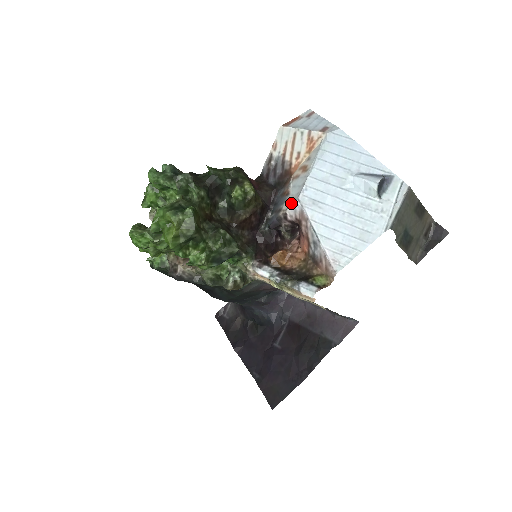
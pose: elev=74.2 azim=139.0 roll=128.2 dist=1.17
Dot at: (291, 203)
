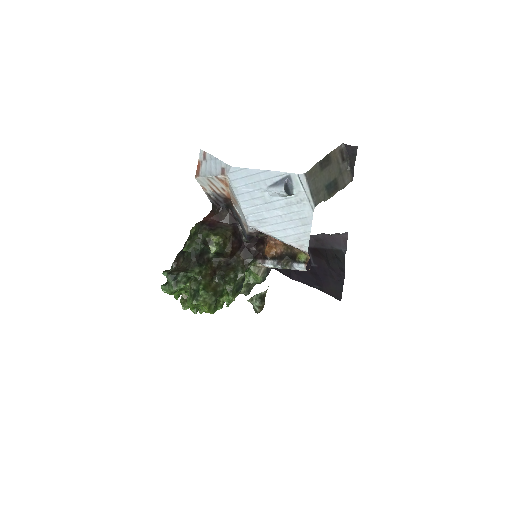
Dot at: (247, 227)
